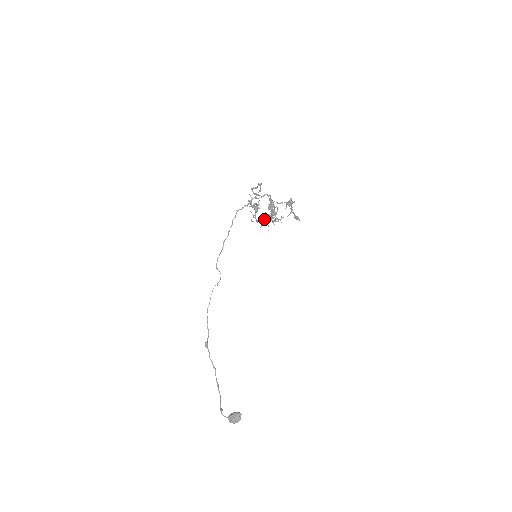
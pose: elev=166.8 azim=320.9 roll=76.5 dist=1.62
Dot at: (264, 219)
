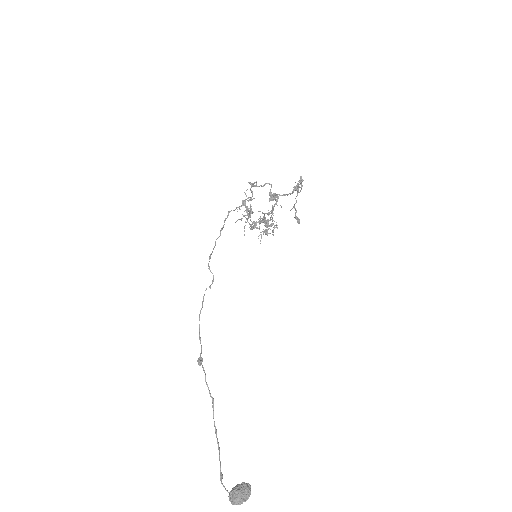
Dot at: (257, 228)
